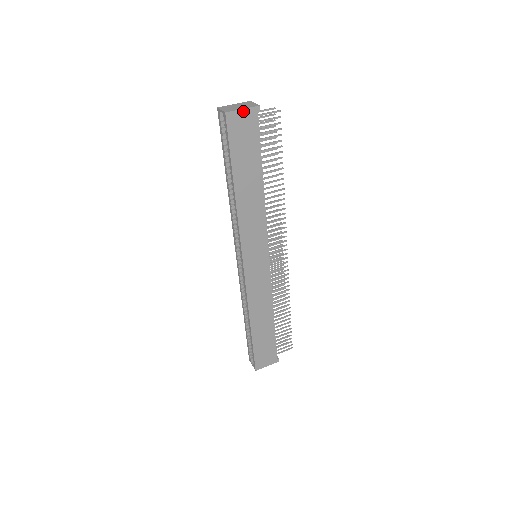
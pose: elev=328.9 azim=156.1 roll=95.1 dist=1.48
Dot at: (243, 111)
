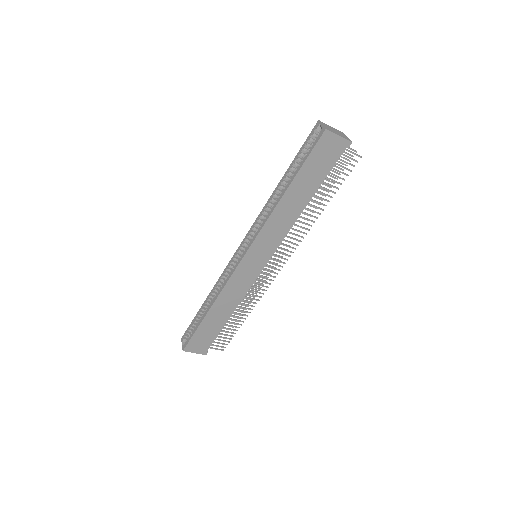
Dot at: (338, 137)
